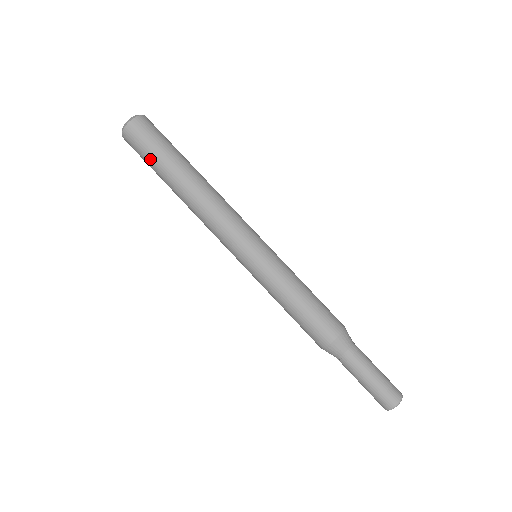
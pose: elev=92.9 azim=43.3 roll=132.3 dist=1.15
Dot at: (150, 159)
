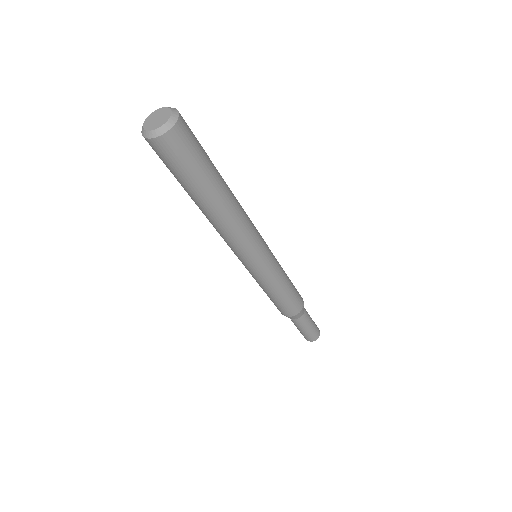
Dot at: (173, 174)
